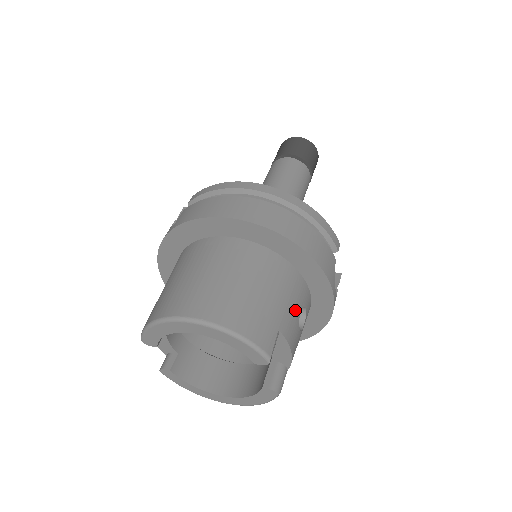
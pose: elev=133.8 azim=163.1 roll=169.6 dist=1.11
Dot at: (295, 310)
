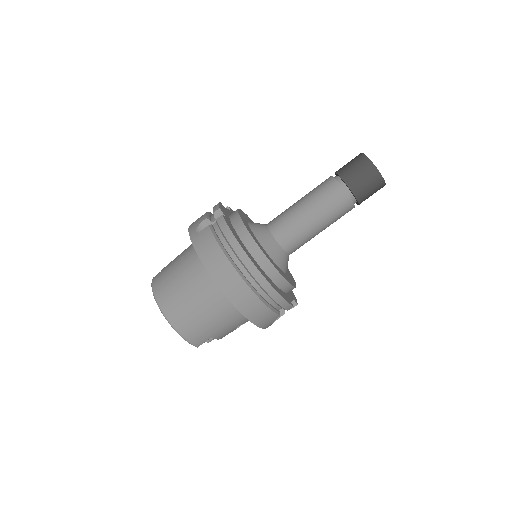
Dot at: (233, 328)
